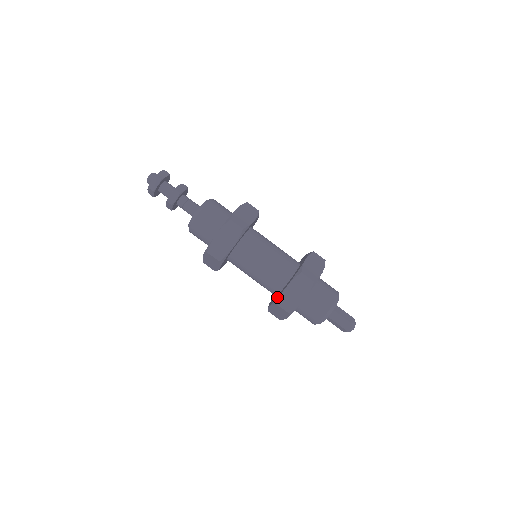
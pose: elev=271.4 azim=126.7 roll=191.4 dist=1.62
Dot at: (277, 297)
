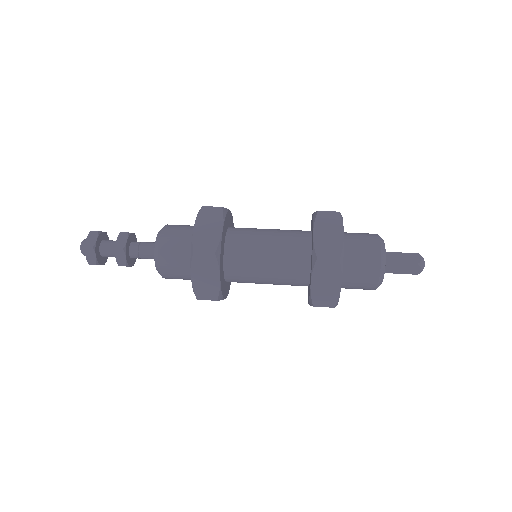
Dot at: occluded
